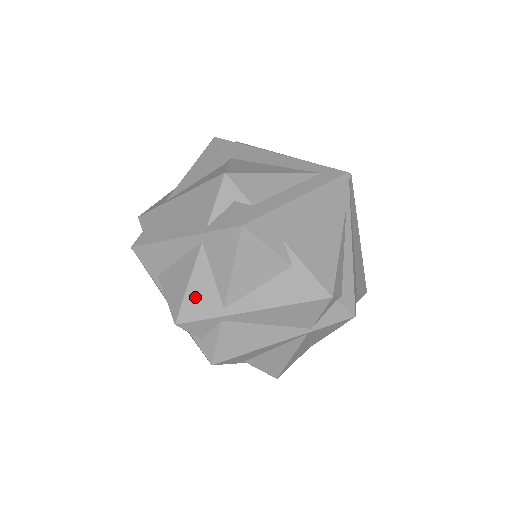
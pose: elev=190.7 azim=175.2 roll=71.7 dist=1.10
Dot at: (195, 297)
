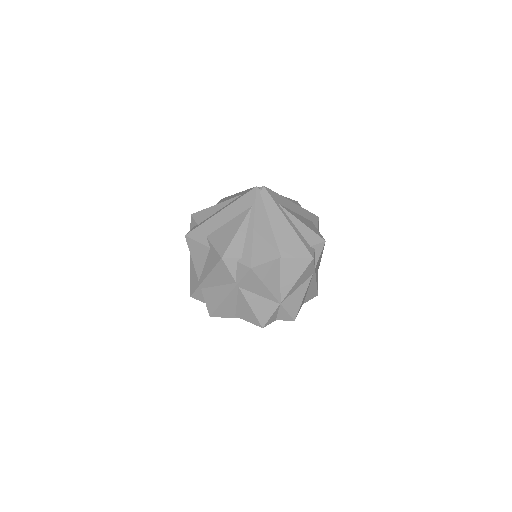
Dot at: (192, 280)
